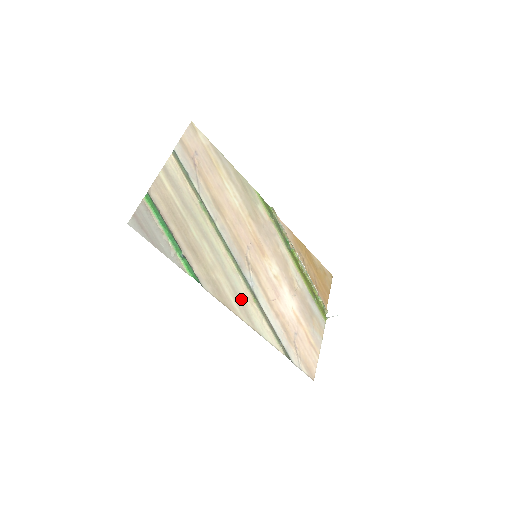
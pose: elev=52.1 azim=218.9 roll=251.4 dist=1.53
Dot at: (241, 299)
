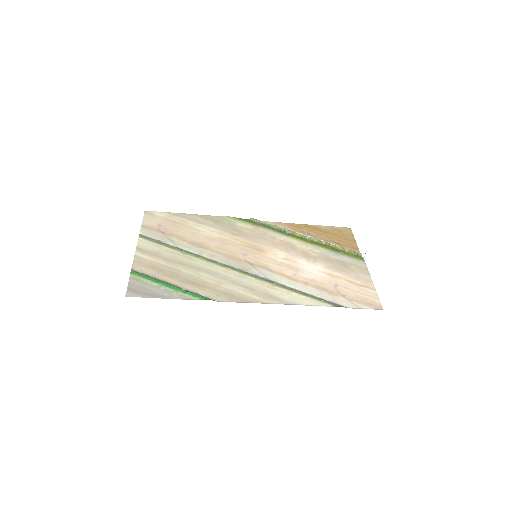
Dot at: (259, 291)
